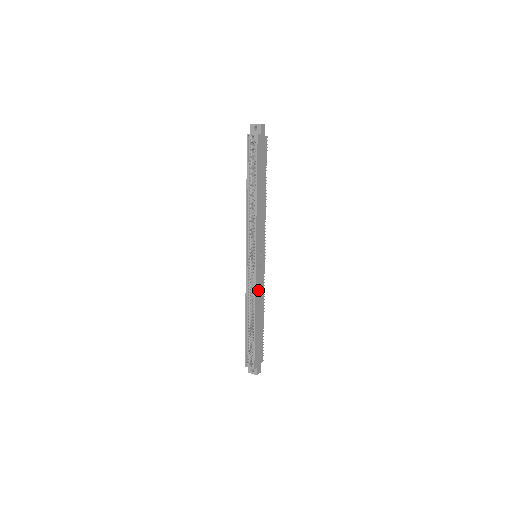
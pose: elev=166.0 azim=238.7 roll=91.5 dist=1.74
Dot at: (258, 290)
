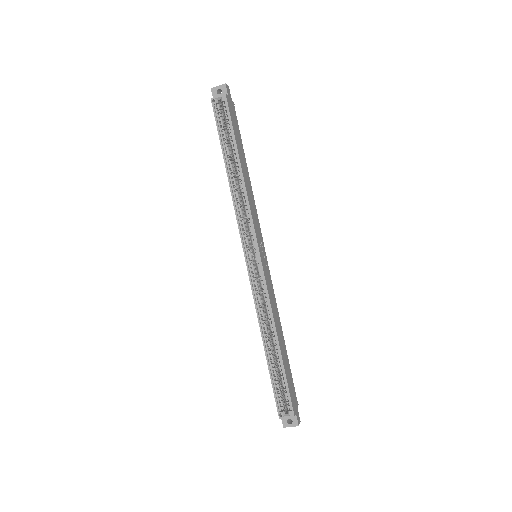
Dot at: (271, 300)
